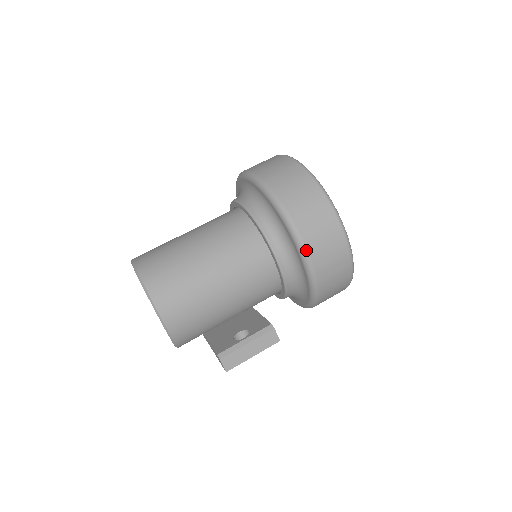
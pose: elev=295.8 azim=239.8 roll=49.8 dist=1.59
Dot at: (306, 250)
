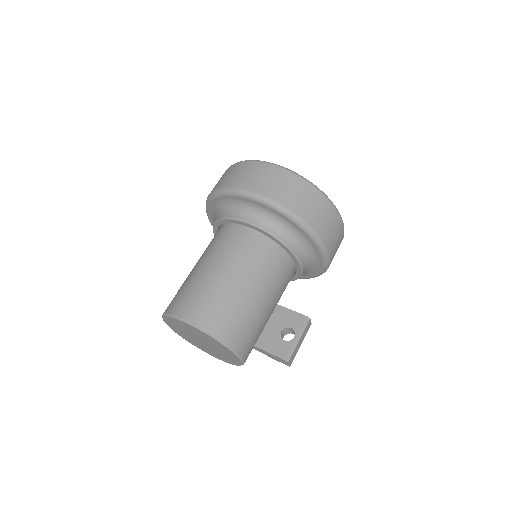
Dot at: (329, 256)
